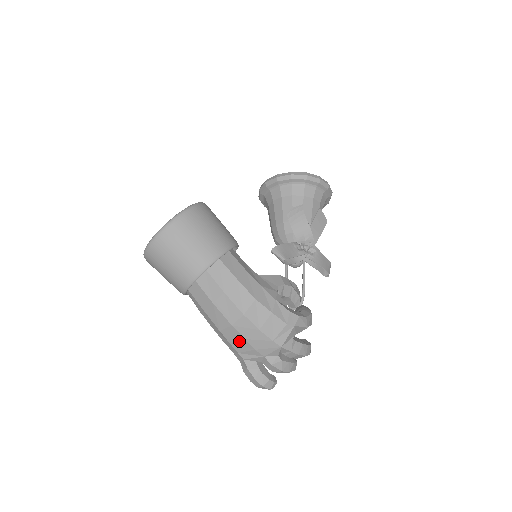
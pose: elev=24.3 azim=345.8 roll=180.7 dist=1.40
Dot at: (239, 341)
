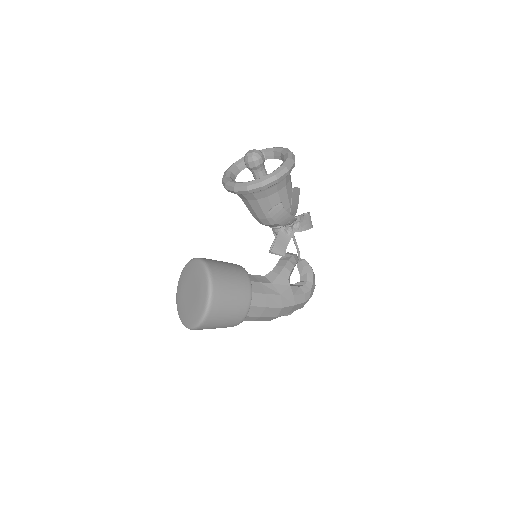
Dot at: occluded
